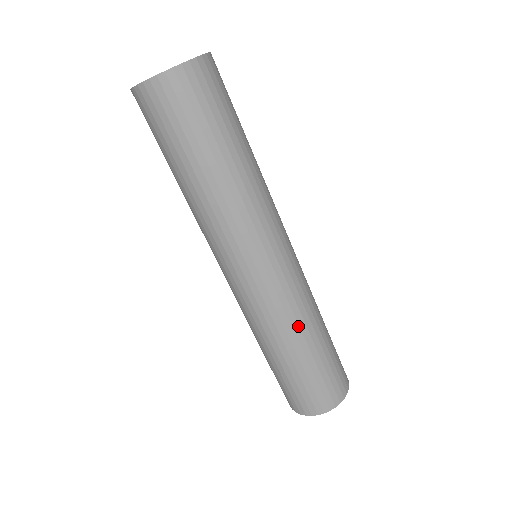
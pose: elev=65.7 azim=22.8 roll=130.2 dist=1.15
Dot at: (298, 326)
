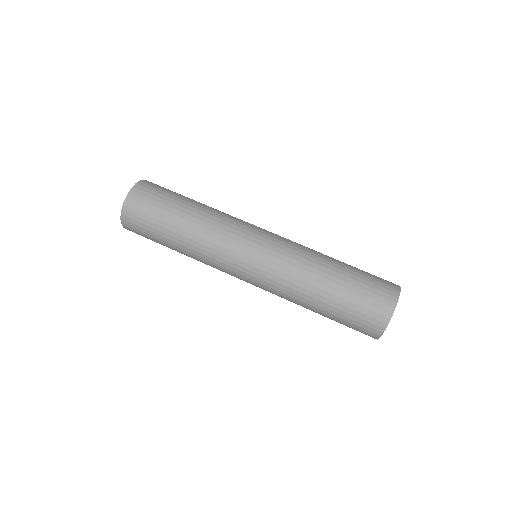
Dot at: (307, 272)
